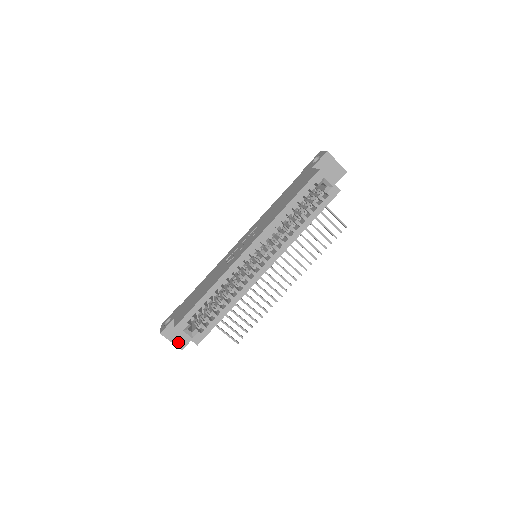
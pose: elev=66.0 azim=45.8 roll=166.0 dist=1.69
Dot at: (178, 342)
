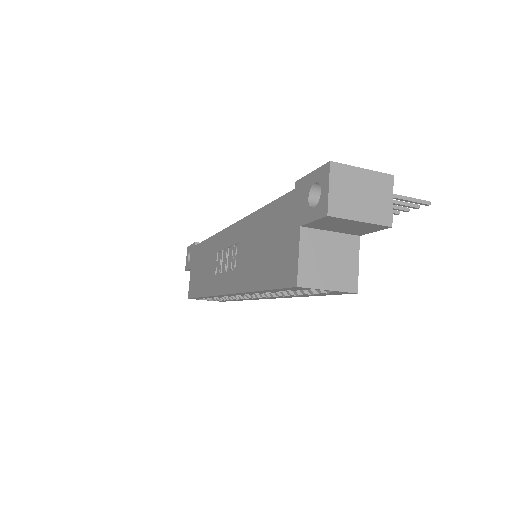
Dot at: occluded
